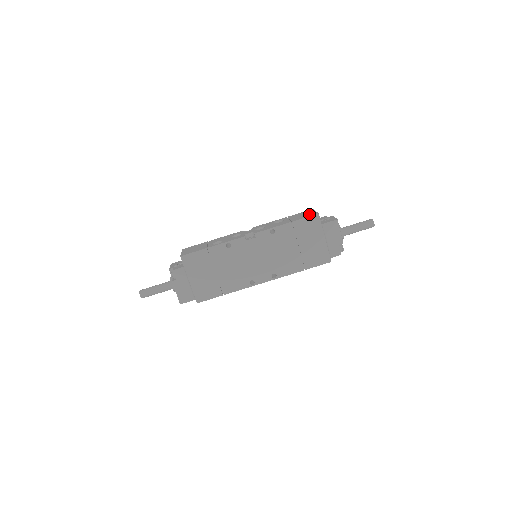
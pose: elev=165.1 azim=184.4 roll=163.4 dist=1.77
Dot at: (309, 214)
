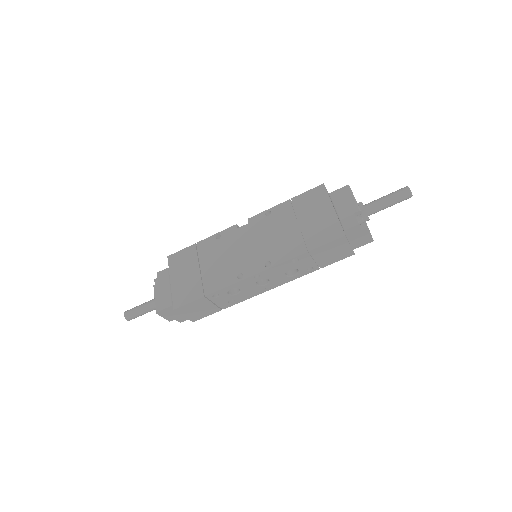
Dot at: occluded
